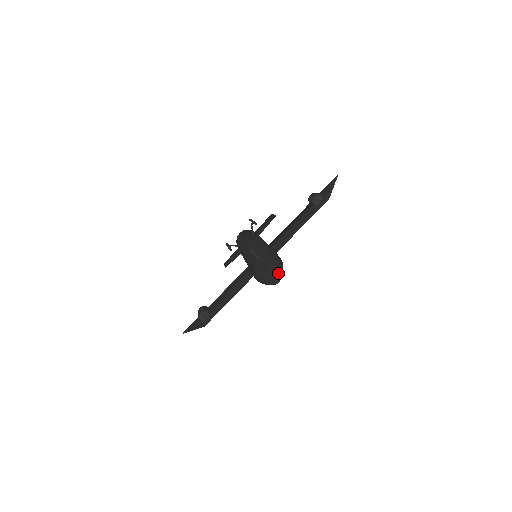
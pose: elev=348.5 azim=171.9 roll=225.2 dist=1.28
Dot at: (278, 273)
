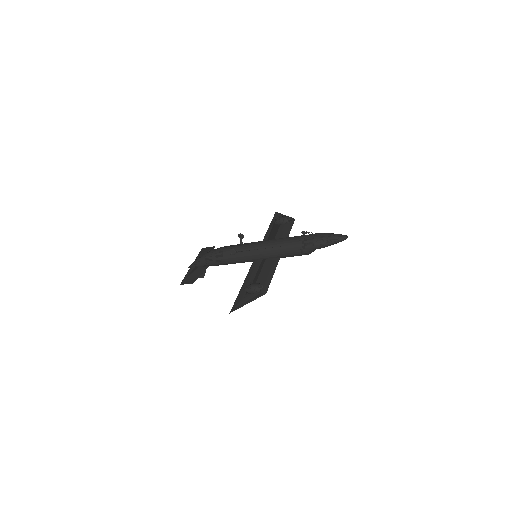
Dot at: (343, 235)
